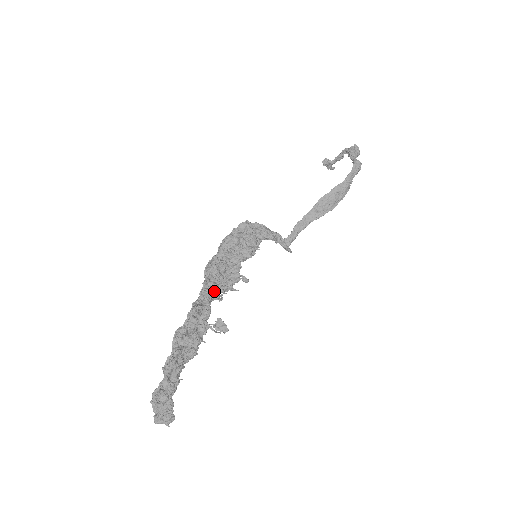
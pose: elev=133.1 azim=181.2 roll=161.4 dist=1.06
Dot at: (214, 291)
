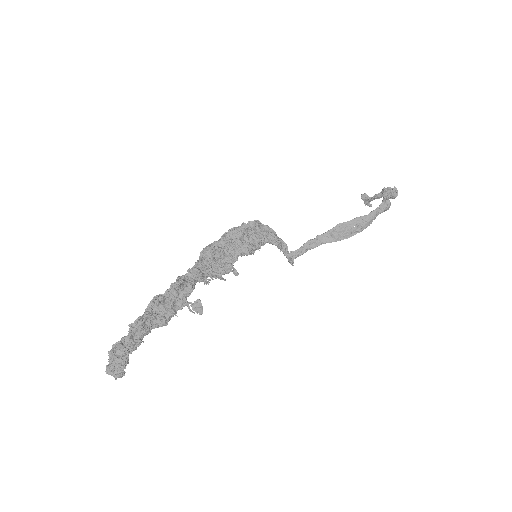
Dot at: (203, 273)
